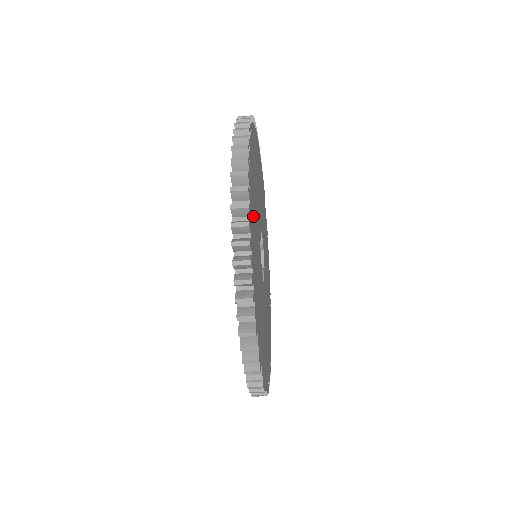
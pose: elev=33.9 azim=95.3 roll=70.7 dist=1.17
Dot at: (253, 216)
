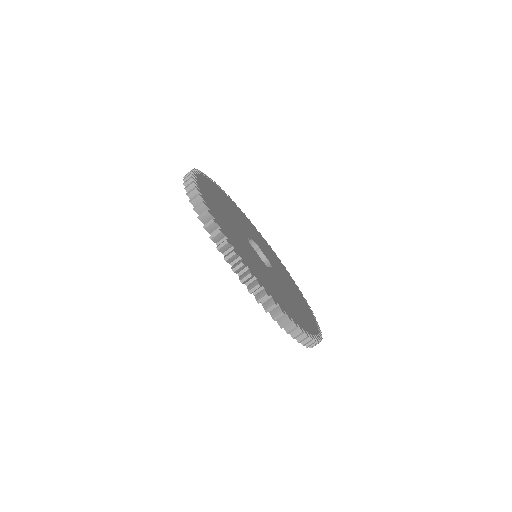
Dot at: (213, 199)
